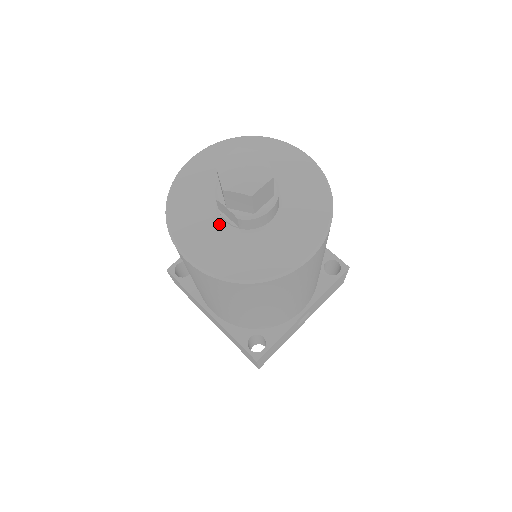
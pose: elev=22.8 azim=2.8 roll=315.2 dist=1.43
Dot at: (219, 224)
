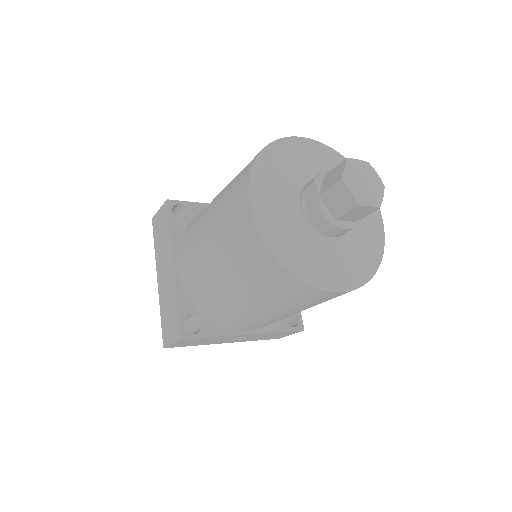
Dot at: (293, 202)
